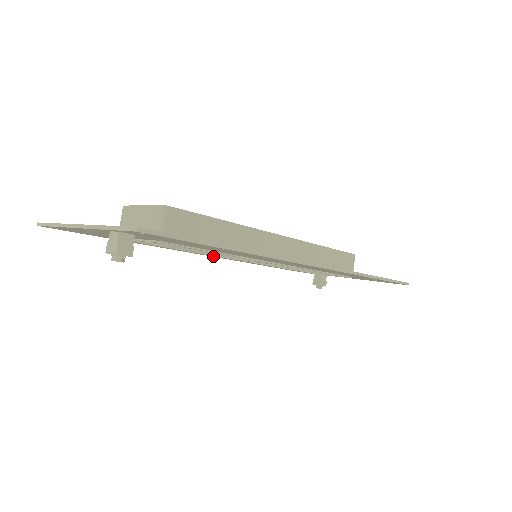
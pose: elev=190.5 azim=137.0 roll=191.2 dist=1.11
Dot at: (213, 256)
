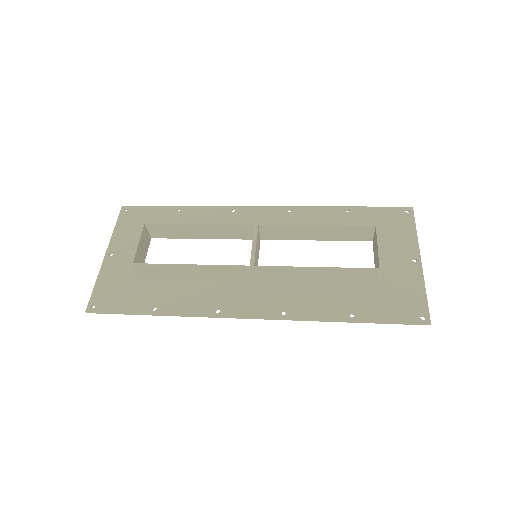
Dot at: (264, 213)
